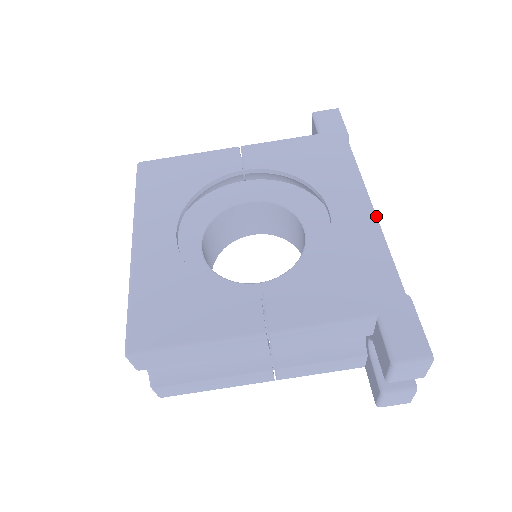
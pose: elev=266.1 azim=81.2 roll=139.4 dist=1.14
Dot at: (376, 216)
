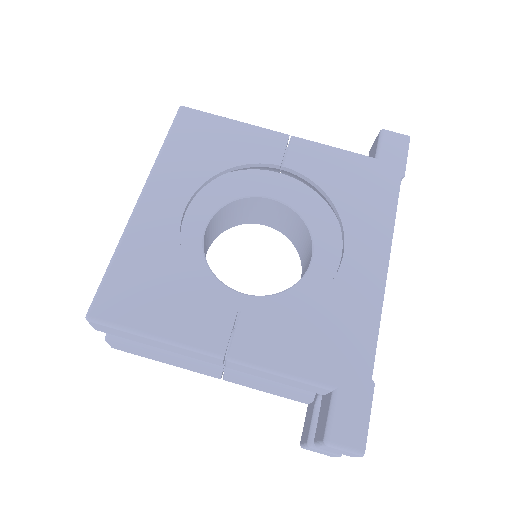
Dot at: occluded
